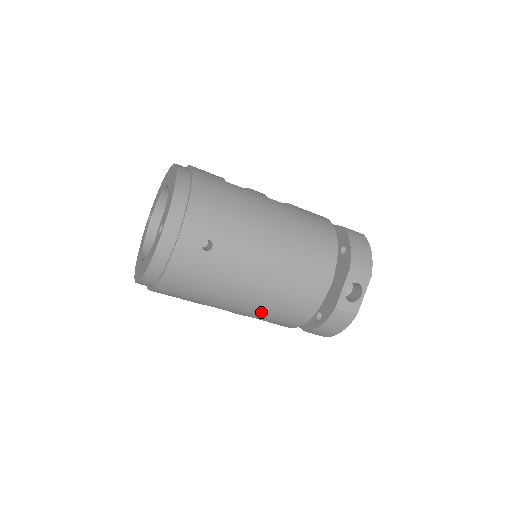
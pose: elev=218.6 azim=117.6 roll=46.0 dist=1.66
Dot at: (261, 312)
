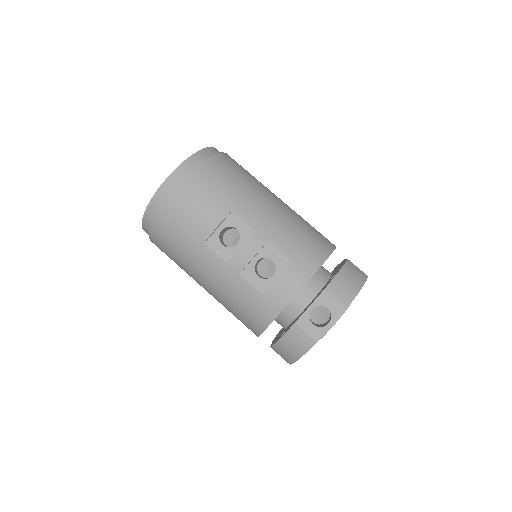
Dot at: (285, 229)
